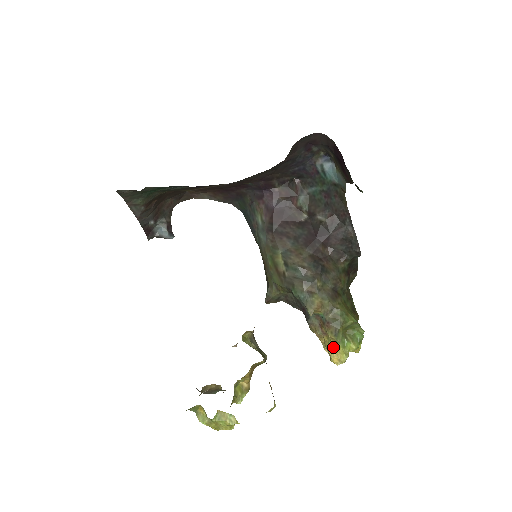
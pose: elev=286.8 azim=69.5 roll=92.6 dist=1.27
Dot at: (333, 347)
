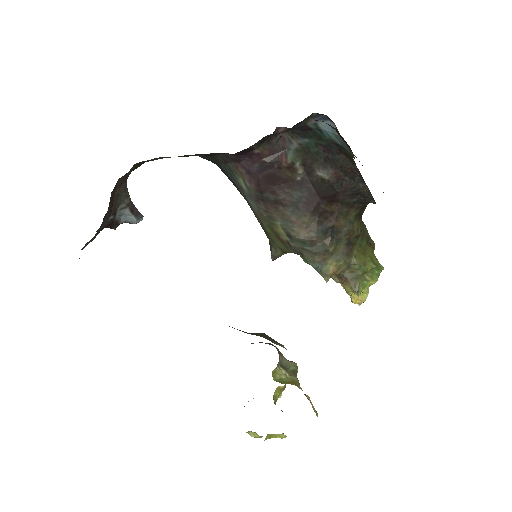
Dot at: (353, 293)
